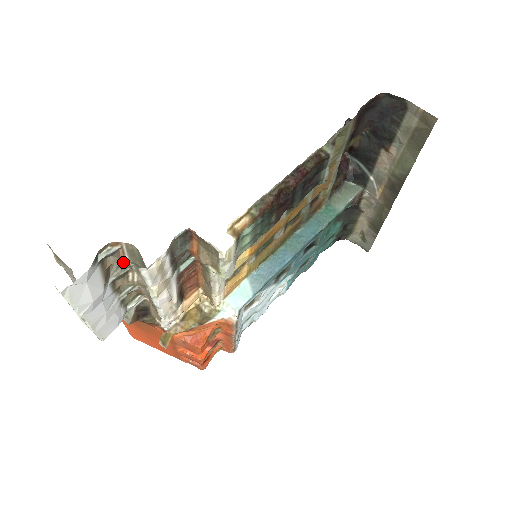
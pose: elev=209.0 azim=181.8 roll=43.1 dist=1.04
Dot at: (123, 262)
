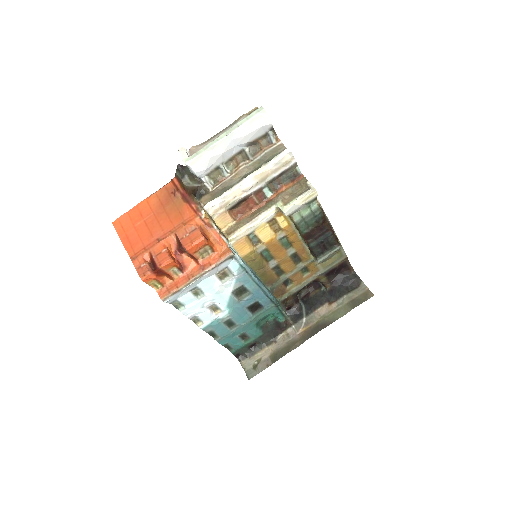
Dot at: (256, 153)
